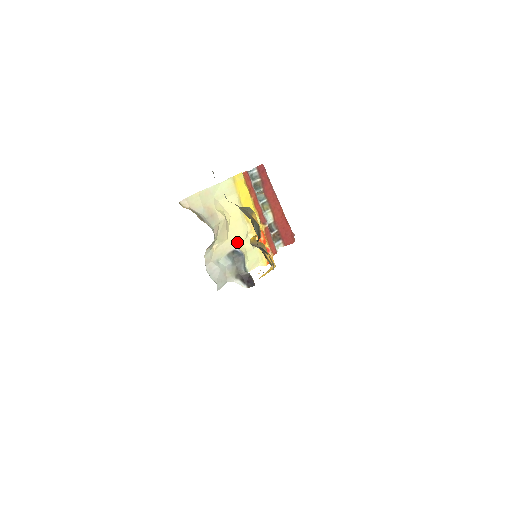
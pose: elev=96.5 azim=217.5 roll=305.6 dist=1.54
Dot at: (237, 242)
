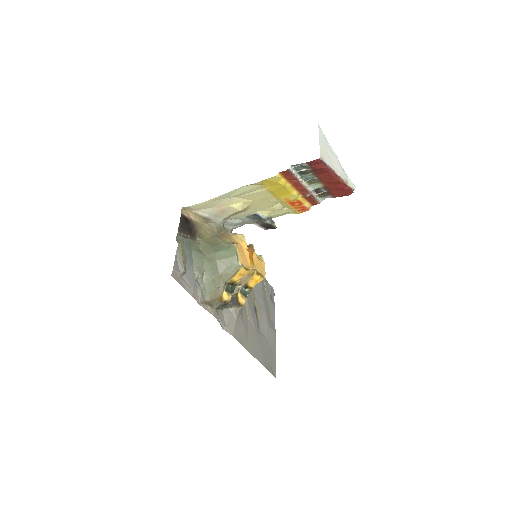
Dot at: (261, 209)
